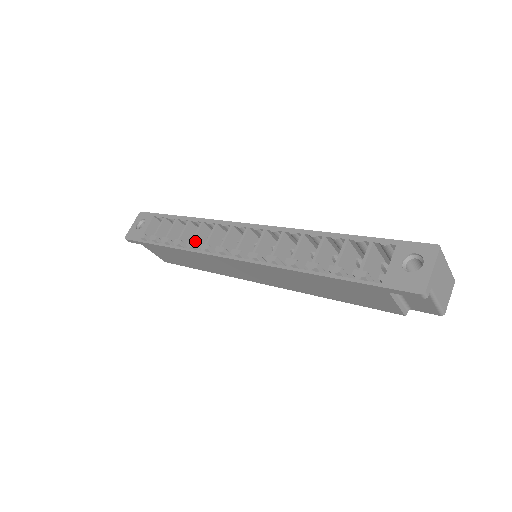
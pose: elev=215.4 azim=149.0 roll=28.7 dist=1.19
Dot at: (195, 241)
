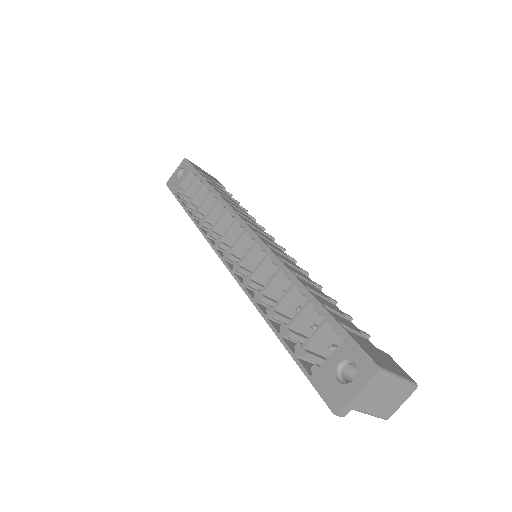
Dot at: (208, 219)
